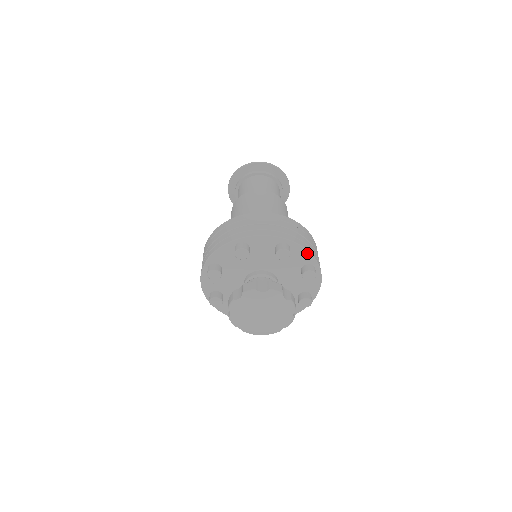
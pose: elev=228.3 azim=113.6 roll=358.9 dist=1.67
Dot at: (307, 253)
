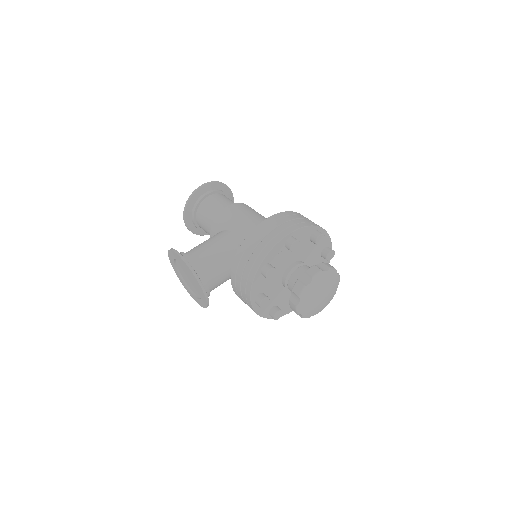
Dot at: occluded
